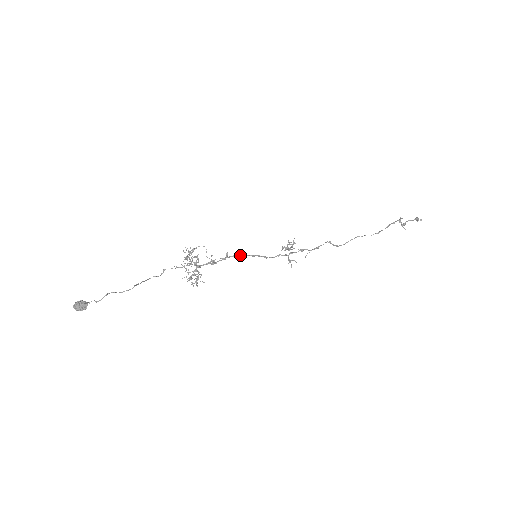
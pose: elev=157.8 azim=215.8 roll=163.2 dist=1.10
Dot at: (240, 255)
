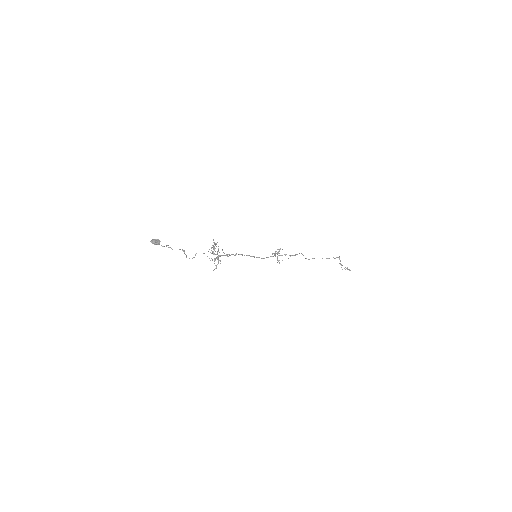
Dot at: occluded
